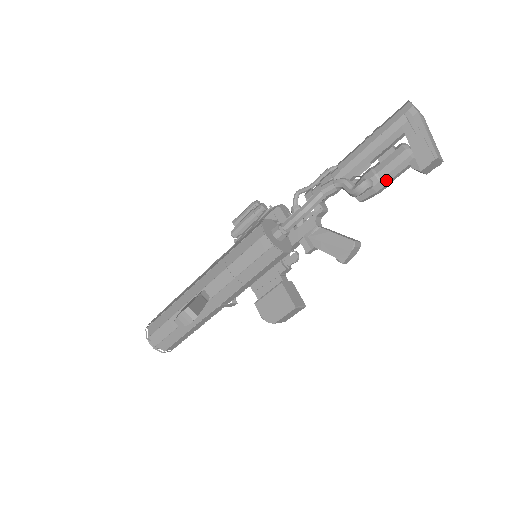
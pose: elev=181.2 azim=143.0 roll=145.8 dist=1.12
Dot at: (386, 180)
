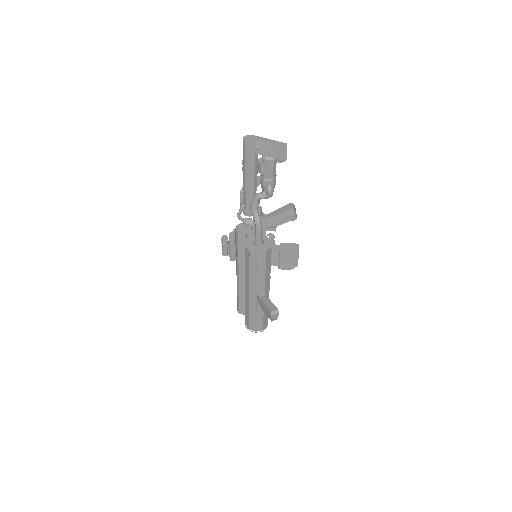
Dot at: (274, 176)
